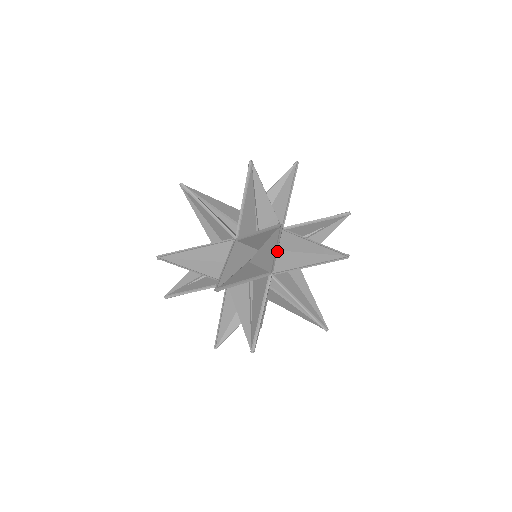
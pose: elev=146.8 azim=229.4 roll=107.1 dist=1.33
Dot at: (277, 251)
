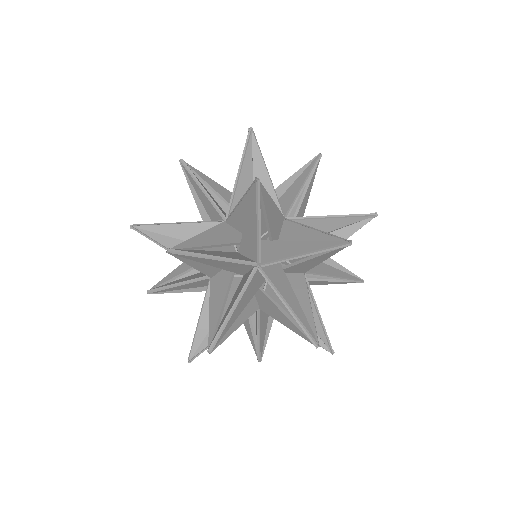
Dot at: occluded
